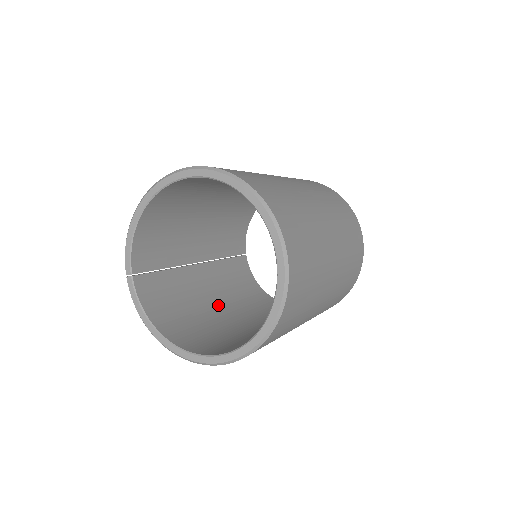
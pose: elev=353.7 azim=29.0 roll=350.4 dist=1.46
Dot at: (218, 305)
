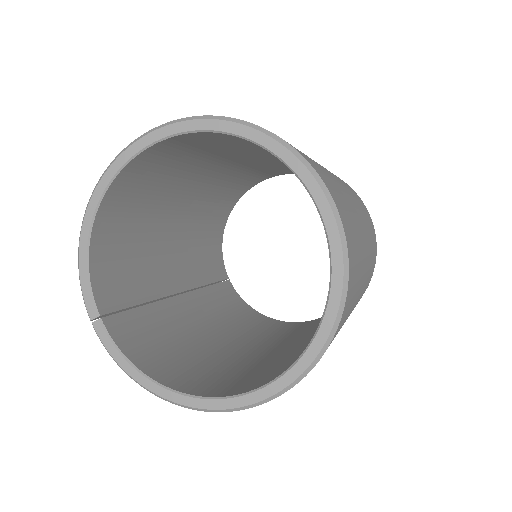
Dot at: (223, 339)
